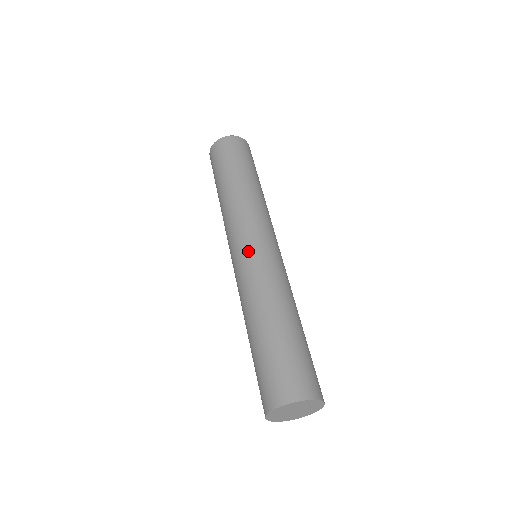
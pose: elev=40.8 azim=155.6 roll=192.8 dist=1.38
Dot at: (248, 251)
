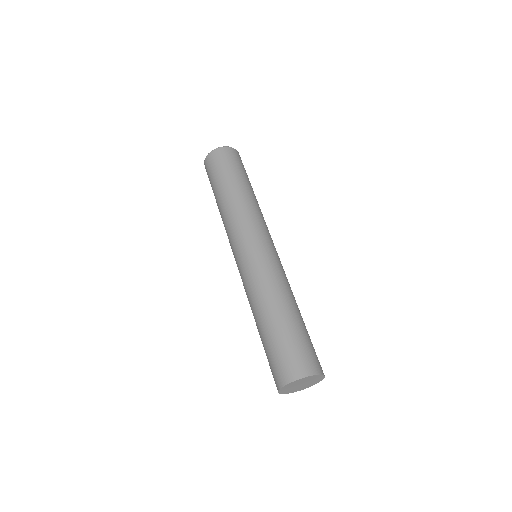
Dot at: (263, 250)
